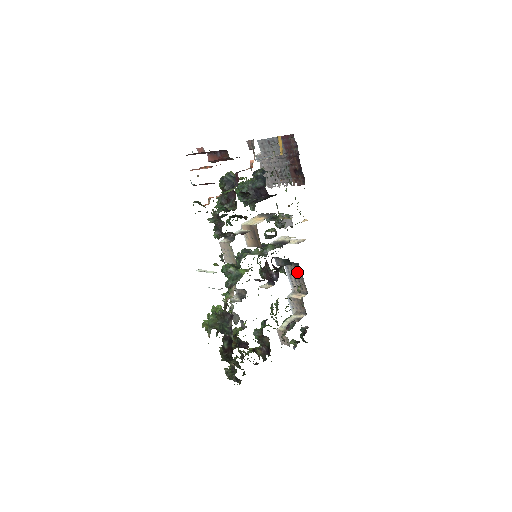
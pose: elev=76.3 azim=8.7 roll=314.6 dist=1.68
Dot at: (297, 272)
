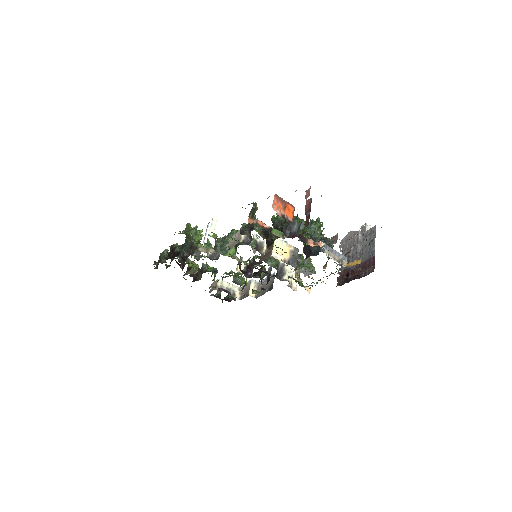
Dot at: (268, 287)
